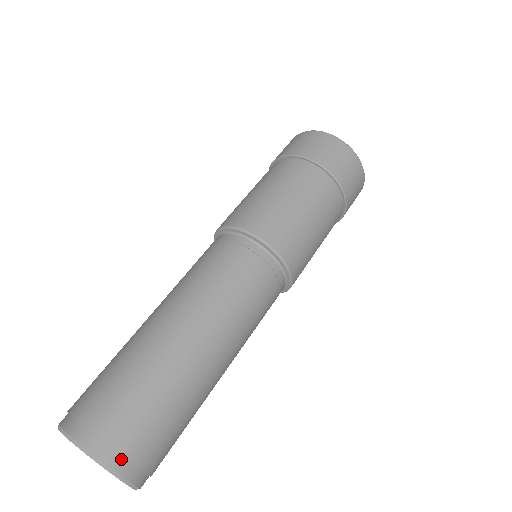
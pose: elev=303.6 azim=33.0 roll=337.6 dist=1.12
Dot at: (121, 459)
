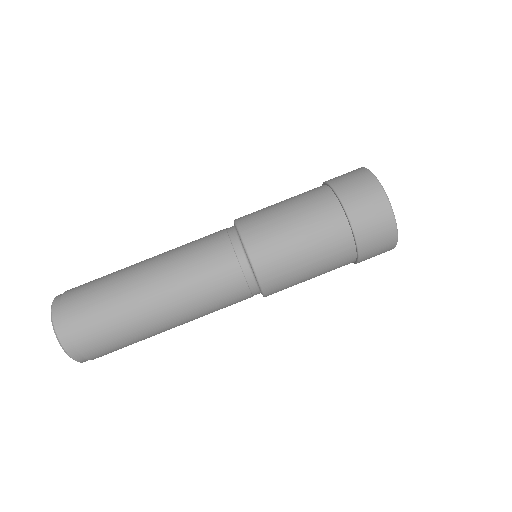
Dot at: (69, 342)
